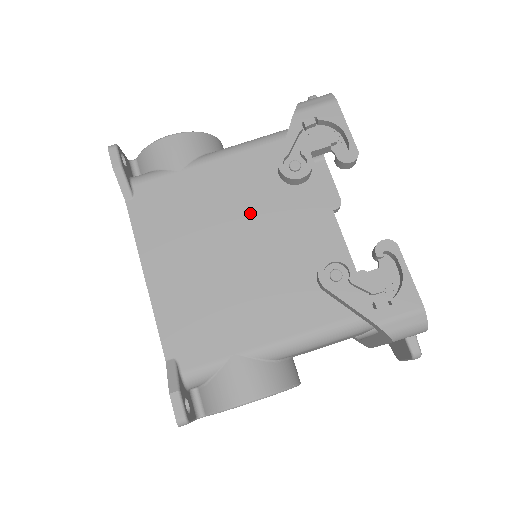
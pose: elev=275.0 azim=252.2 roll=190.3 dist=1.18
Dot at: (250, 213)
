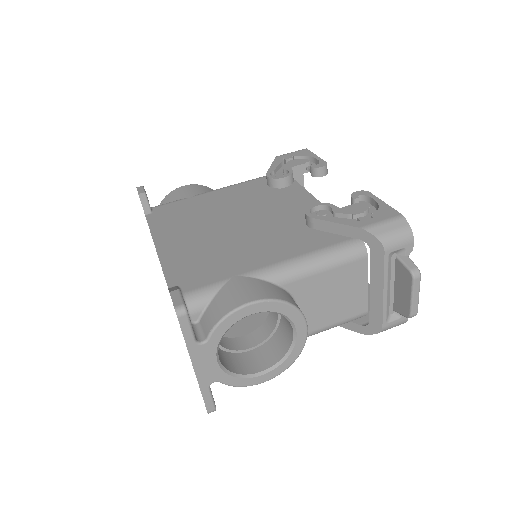
Dot at: (247, 207)
